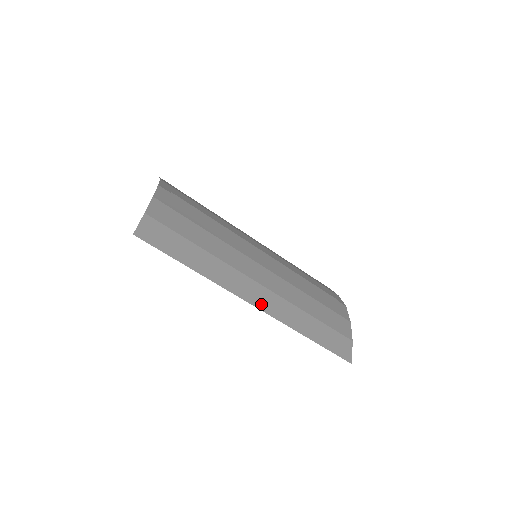
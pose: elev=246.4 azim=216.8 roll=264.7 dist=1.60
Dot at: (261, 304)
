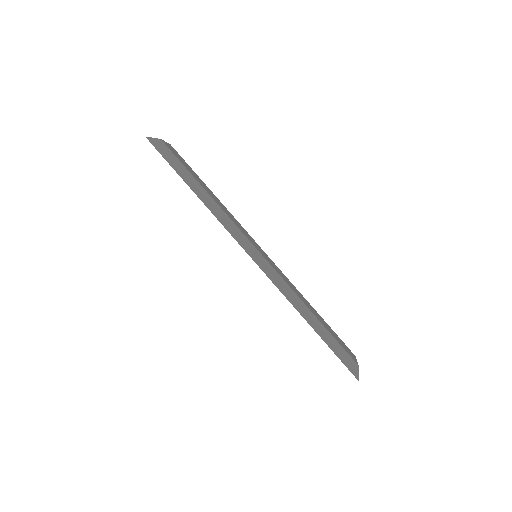
Dot at: (260, 264)
